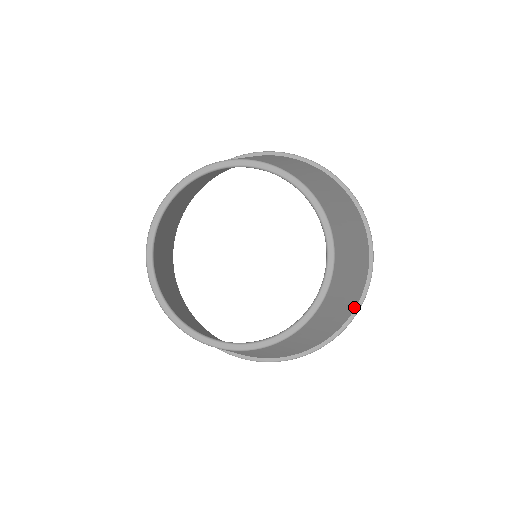
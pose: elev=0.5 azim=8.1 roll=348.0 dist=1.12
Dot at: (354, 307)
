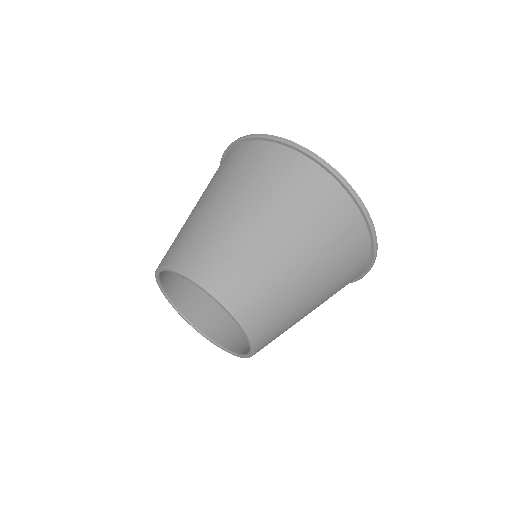
Dot at: (364, 264)
